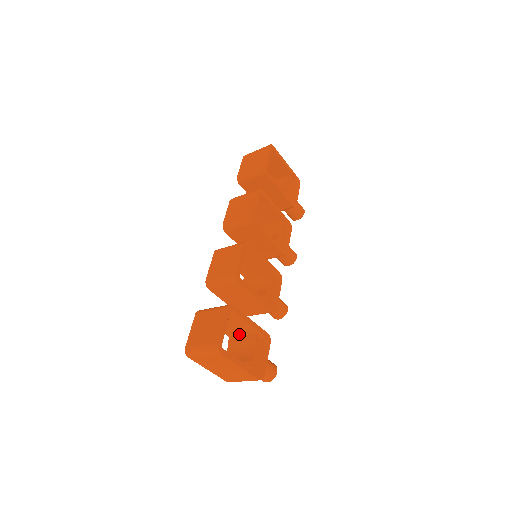
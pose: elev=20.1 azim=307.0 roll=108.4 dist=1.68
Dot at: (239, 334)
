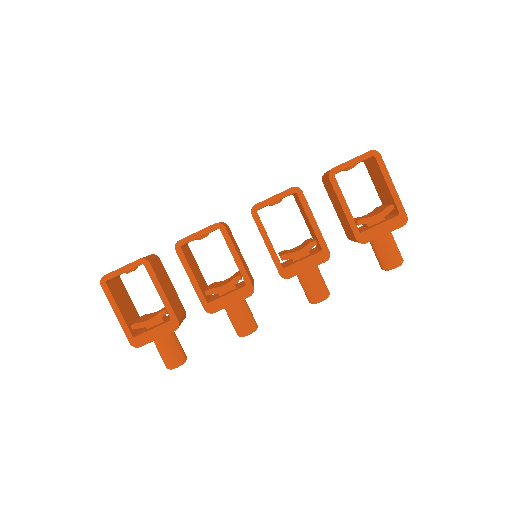
Dot at: occluded
